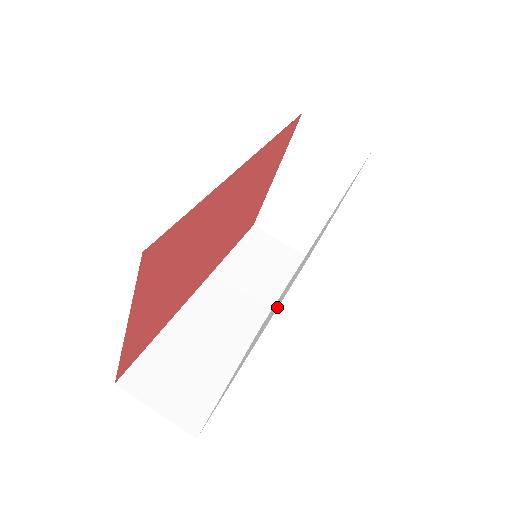
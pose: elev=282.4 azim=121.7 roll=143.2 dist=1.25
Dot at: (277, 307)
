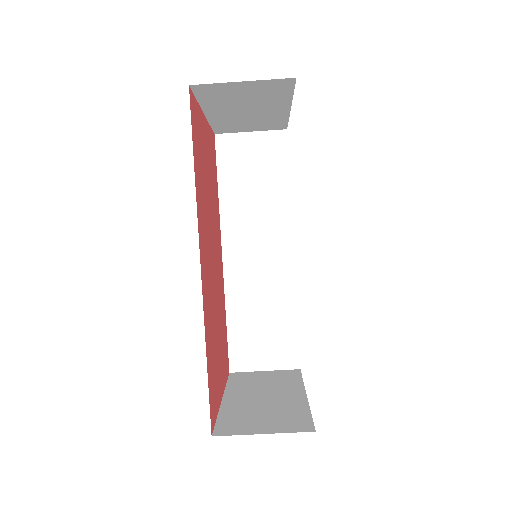
Dot at: occluded
